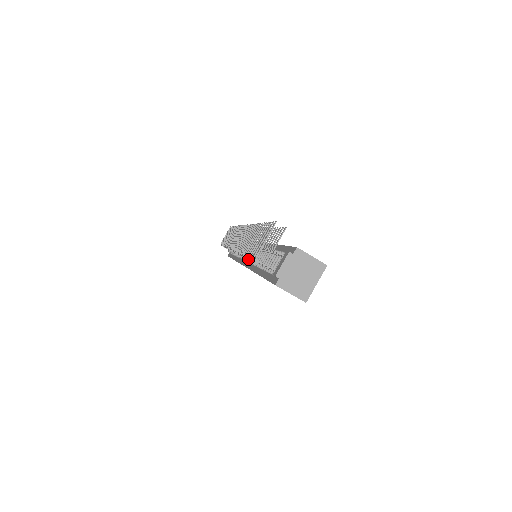
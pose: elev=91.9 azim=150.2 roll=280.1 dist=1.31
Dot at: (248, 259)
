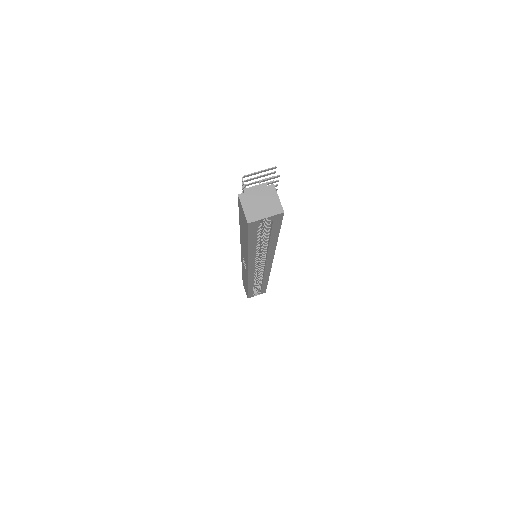
Dot at: occluded
